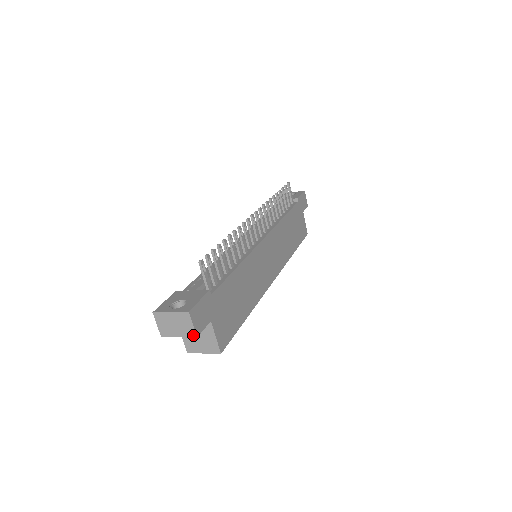
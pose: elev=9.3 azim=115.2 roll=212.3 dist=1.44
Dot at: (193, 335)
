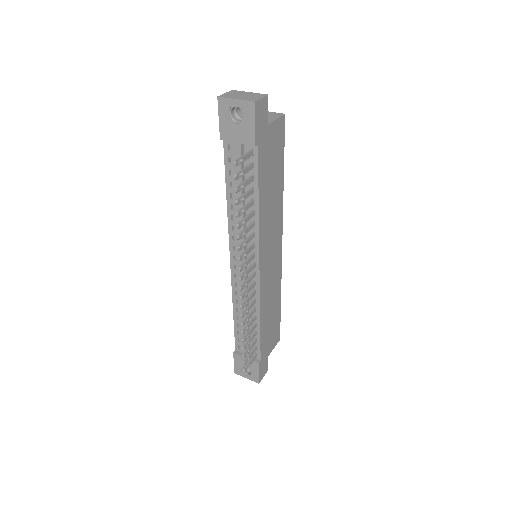
Dot at: occluded
